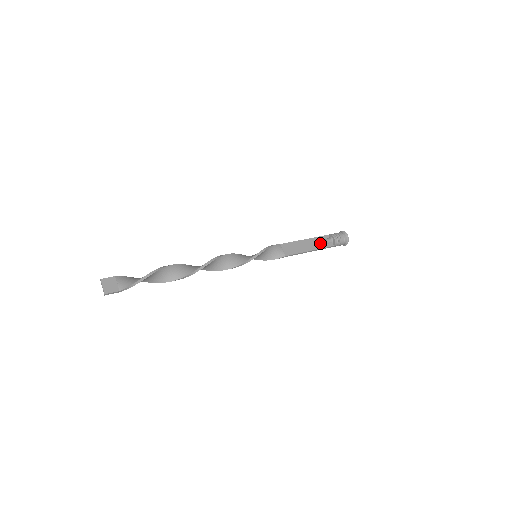
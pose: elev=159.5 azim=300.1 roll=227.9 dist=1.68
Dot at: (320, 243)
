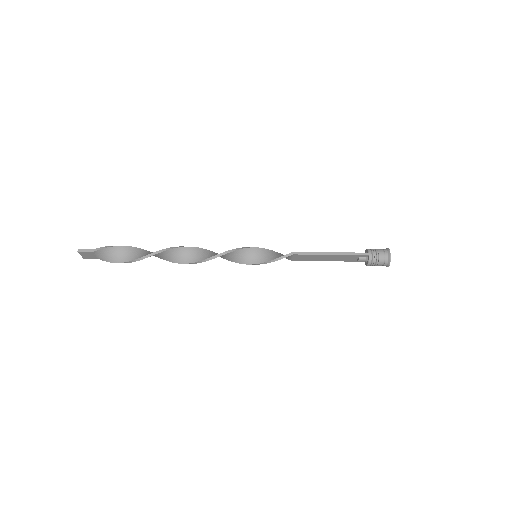
Dot at: occluded
